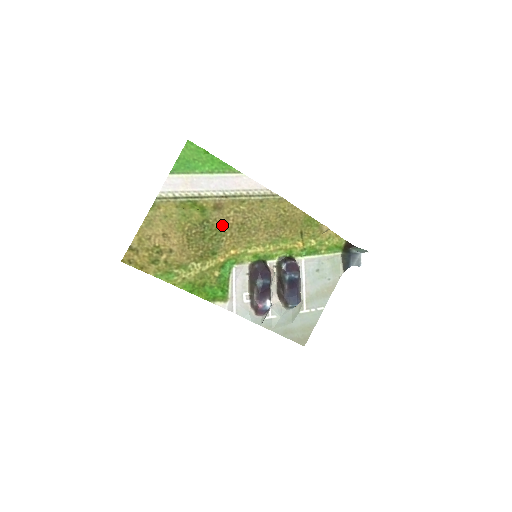
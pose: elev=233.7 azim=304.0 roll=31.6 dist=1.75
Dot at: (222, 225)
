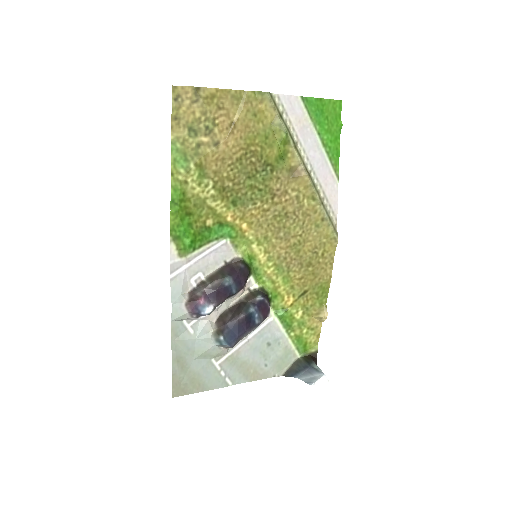
Dot at: (275, 191)
